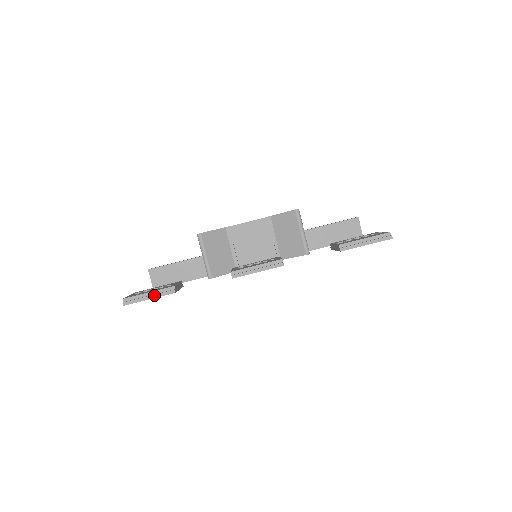
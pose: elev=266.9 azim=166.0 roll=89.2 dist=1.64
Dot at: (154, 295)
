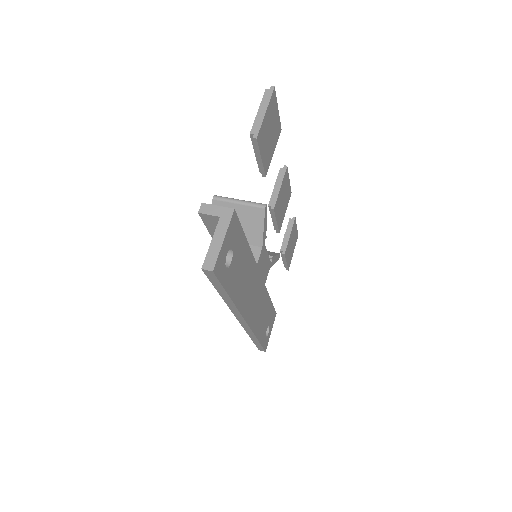
Dot at: occluded
